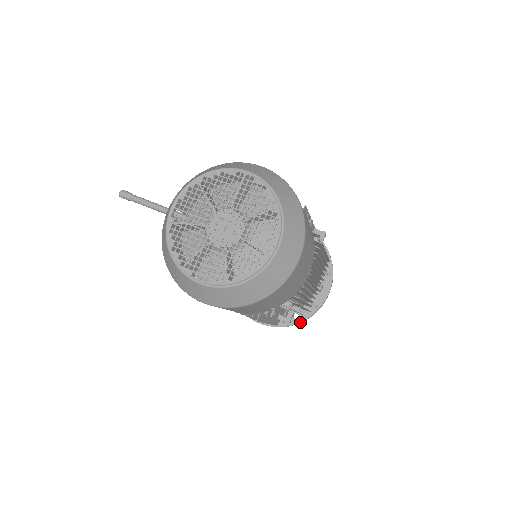
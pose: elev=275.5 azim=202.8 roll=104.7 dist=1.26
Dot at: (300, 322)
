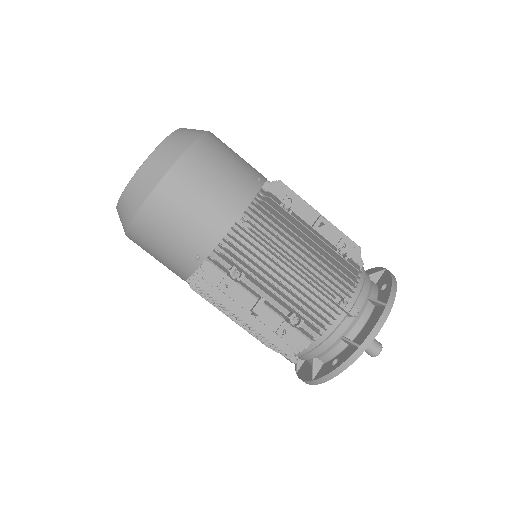
Dot at: (336, 369)
